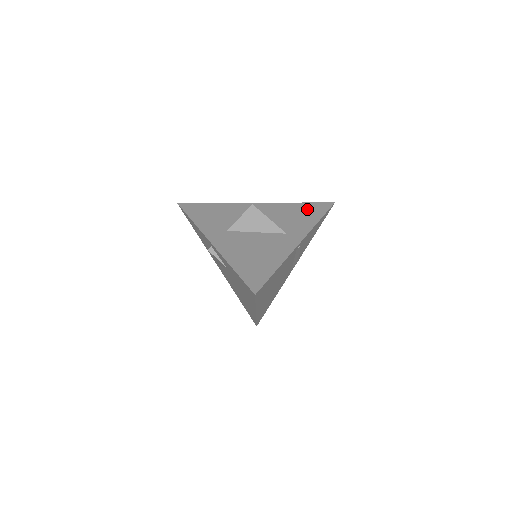
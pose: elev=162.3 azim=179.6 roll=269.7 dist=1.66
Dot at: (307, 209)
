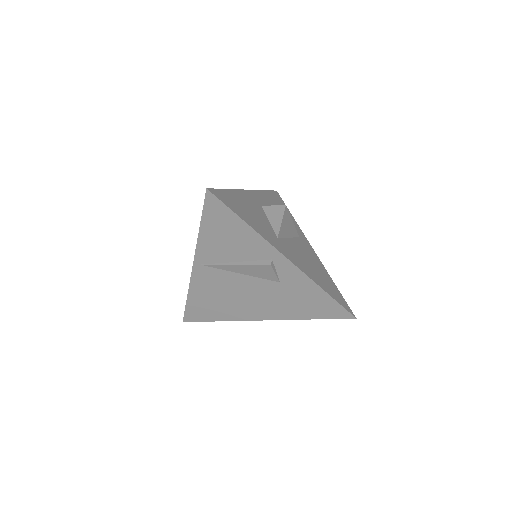
Dot at: (277, 201)
